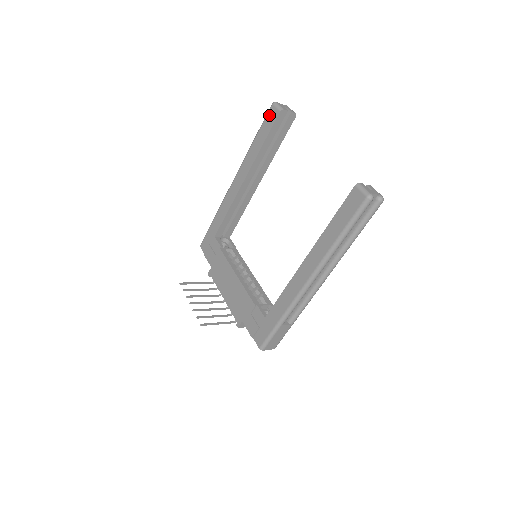
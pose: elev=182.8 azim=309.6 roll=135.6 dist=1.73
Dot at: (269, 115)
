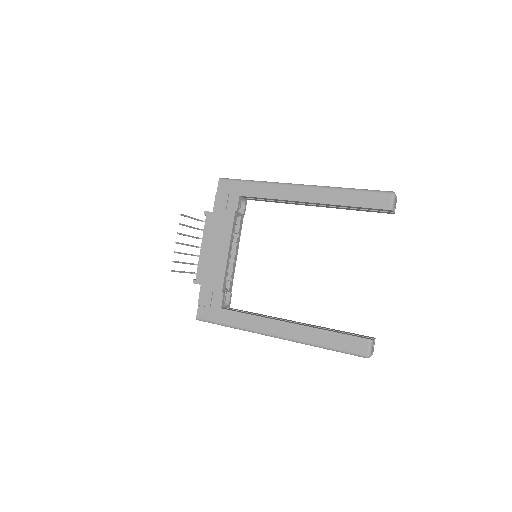
Dot at: (380, 197)
